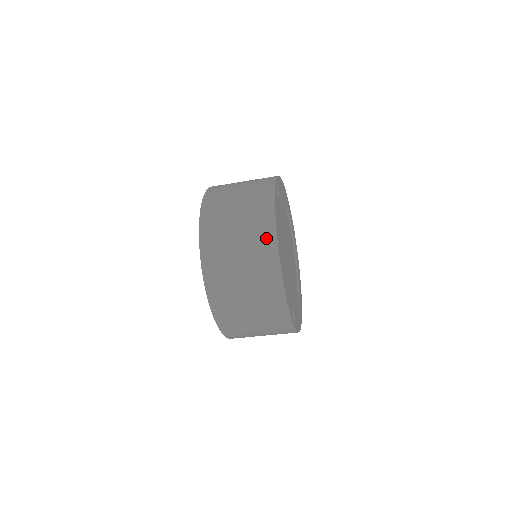
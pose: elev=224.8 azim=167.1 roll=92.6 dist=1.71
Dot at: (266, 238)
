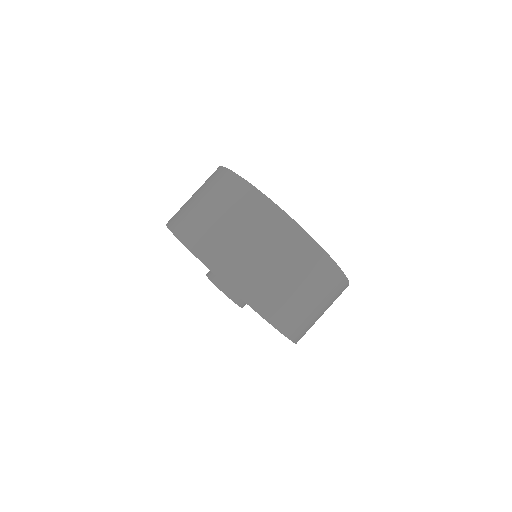
Dot at: (225, 180)
